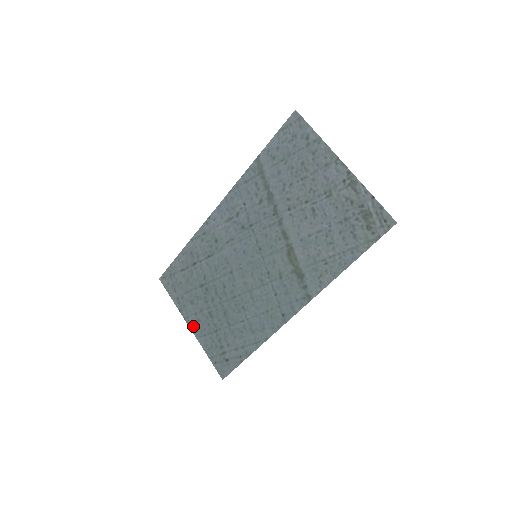
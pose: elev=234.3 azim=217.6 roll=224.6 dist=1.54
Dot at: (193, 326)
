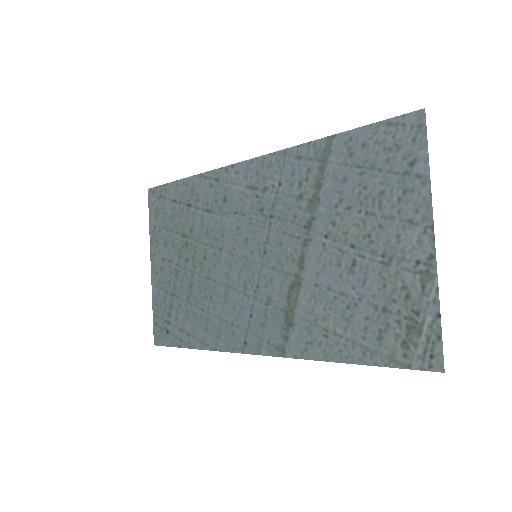
Dot at: (155, 269)
